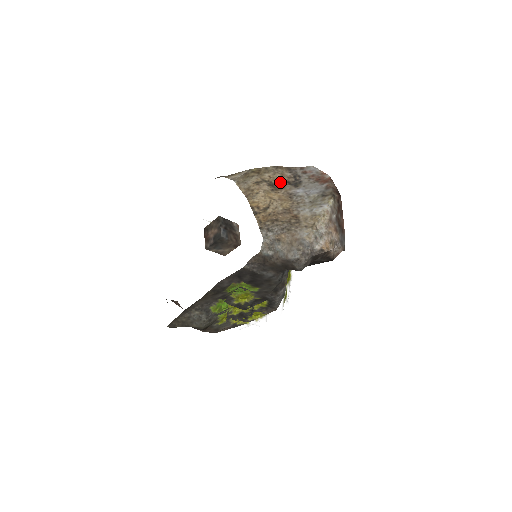
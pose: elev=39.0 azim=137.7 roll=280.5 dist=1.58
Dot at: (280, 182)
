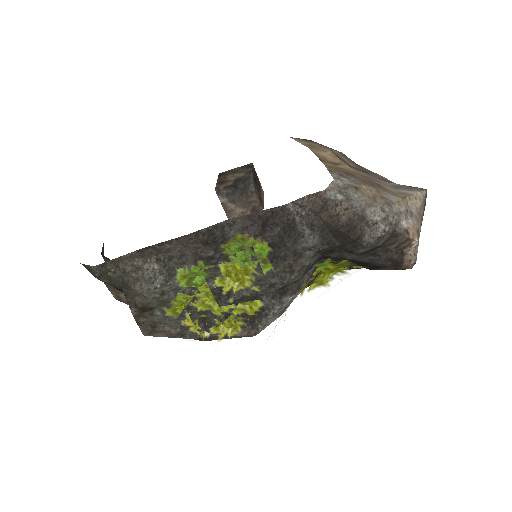
Dot at: (348, 163)
